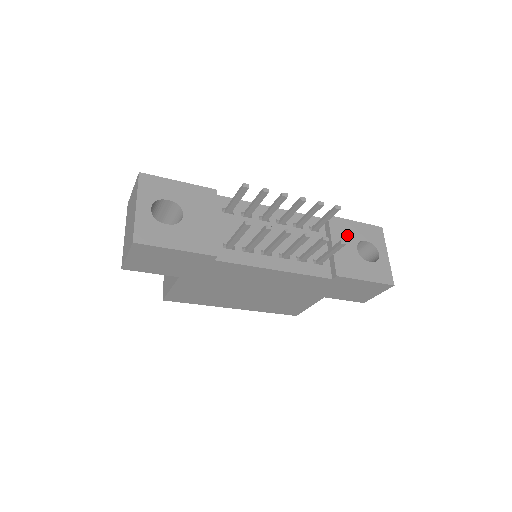
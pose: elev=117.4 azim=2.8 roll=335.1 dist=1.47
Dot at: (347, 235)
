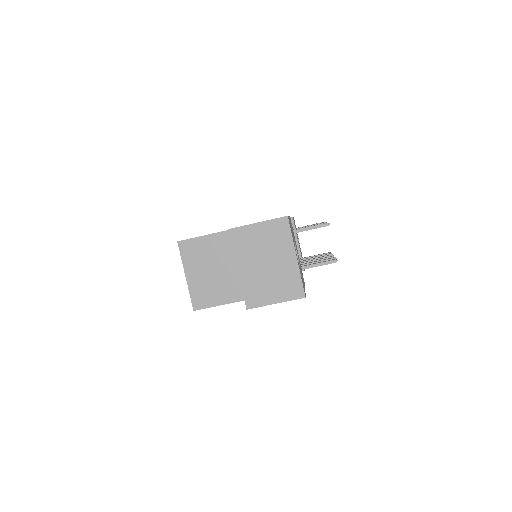
Dot at: occluded
